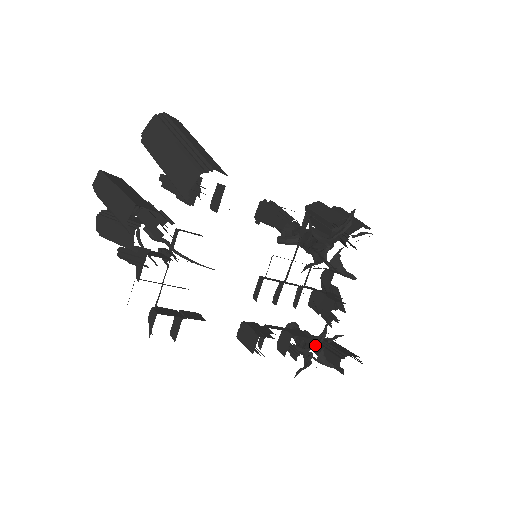
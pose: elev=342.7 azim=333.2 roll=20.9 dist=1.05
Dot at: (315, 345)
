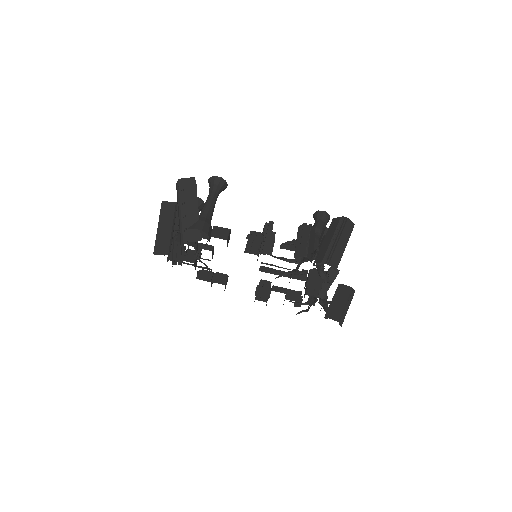
Dot at: (311, 303)
